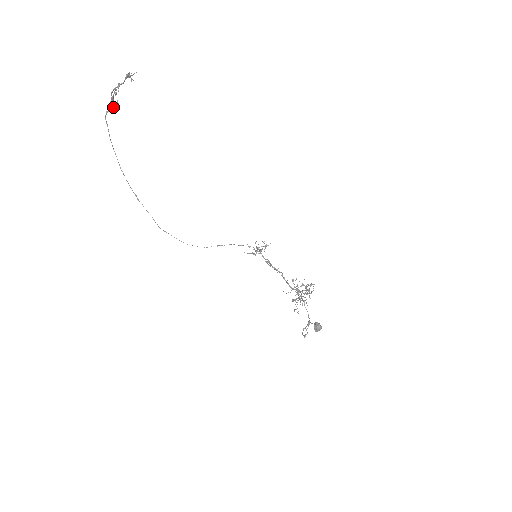
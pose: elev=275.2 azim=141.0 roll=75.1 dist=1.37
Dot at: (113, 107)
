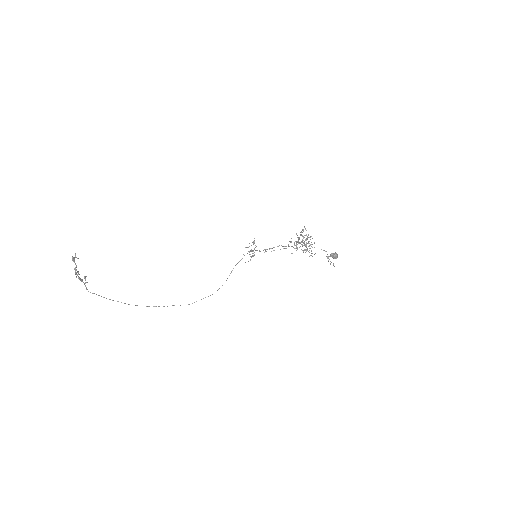
Dot at: (85, 282)
